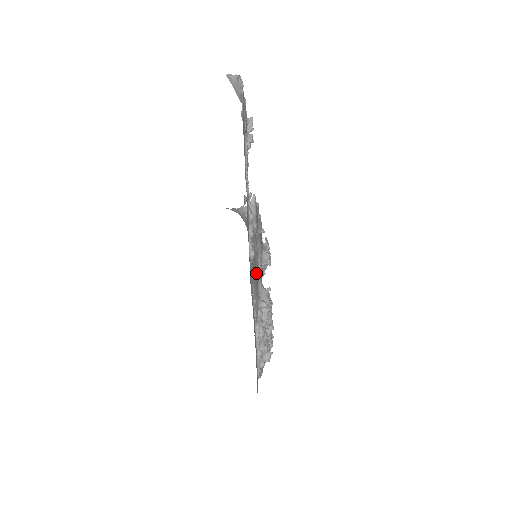
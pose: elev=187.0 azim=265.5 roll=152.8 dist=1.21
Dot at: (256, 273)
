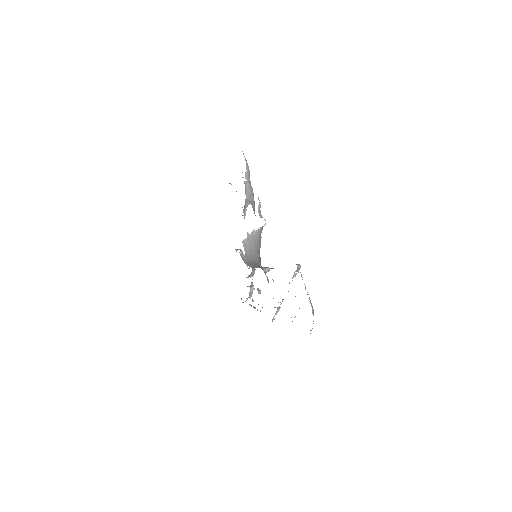
Dot at: occluded
